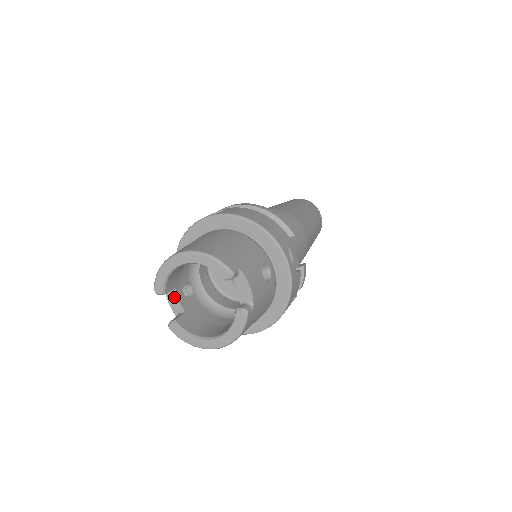
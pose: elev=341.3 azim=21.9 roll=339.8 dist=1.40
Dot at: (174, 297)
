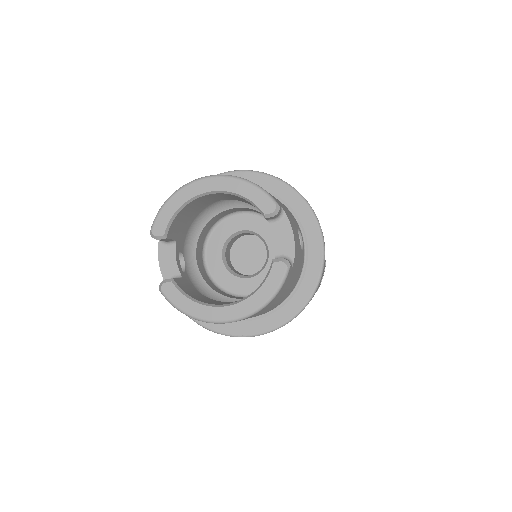
Dot at: (170, 255)
